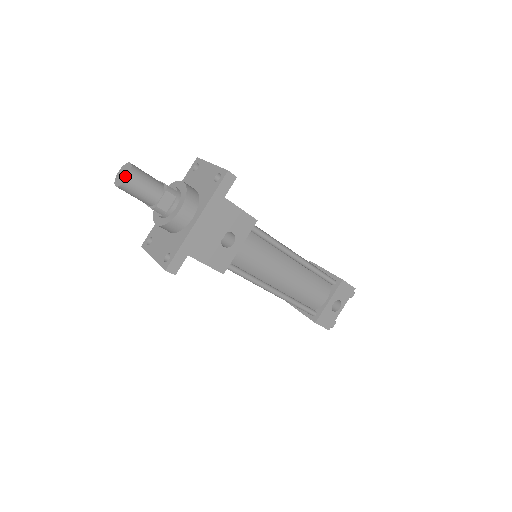
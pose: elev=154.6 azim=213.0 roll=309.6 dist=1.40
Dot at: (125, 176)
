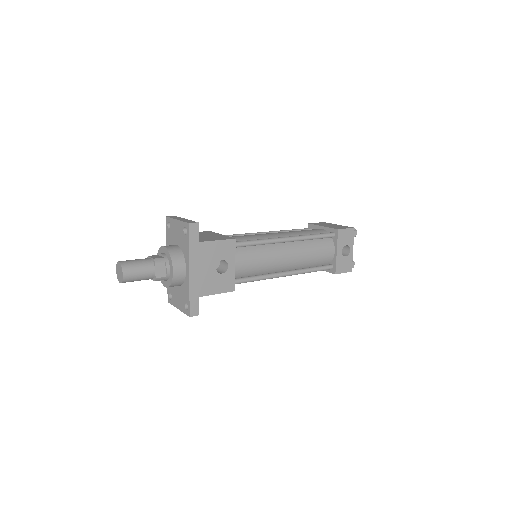
Dot at: (121, 274)
